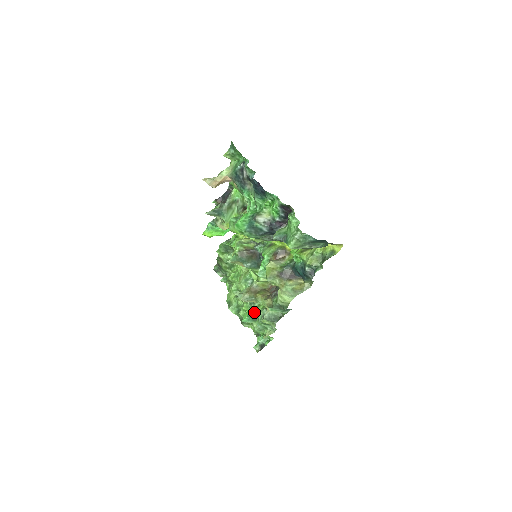
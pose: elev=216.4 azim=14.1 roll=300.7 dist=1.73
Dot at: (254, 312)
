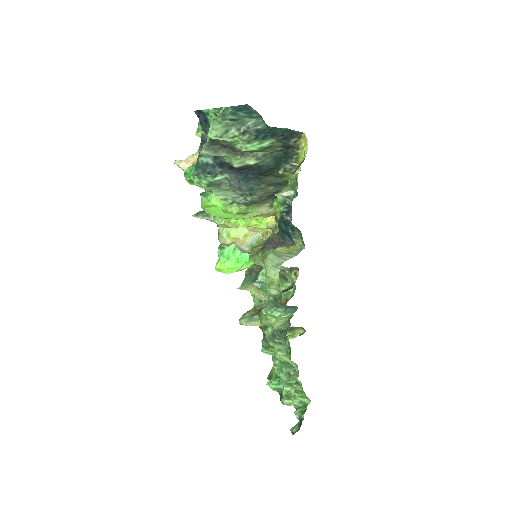
Dot at: occluded
